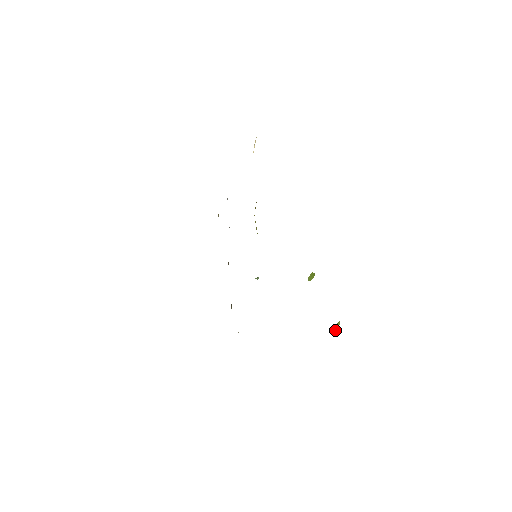
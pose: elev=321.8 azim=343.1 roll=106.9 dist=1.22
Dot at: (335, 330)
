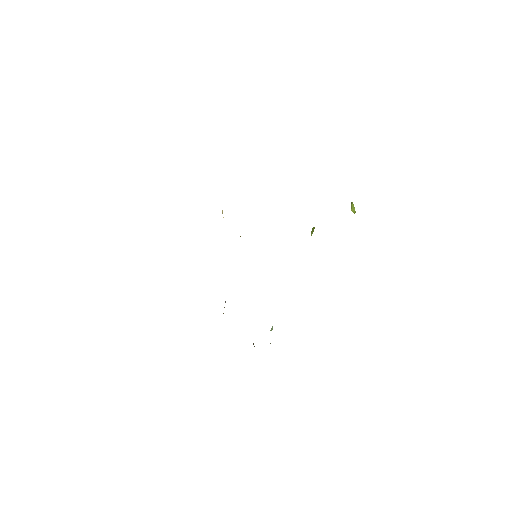
Dot at: (352, 211)
